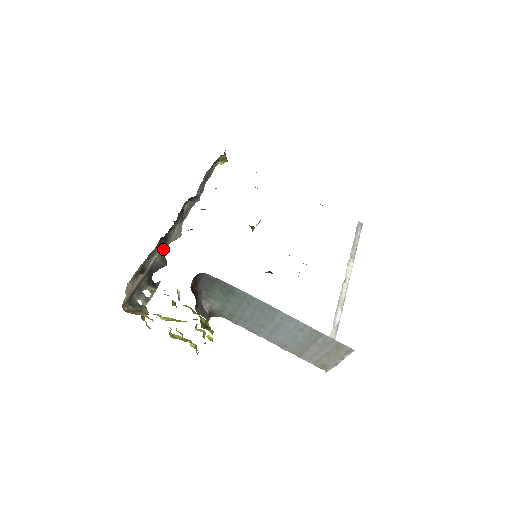
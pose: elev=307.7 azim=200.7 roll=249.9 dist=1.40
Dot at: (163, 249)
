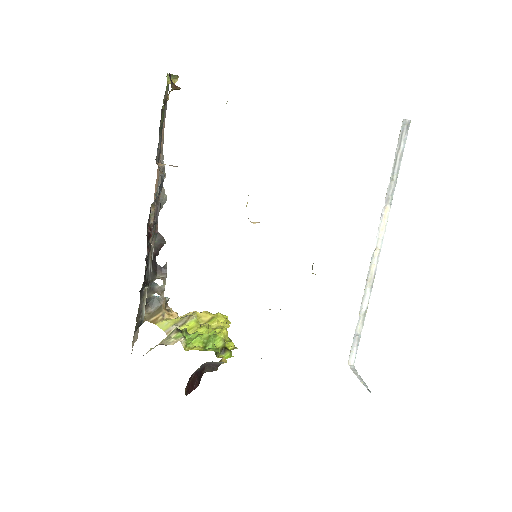
Dot at: occluded
